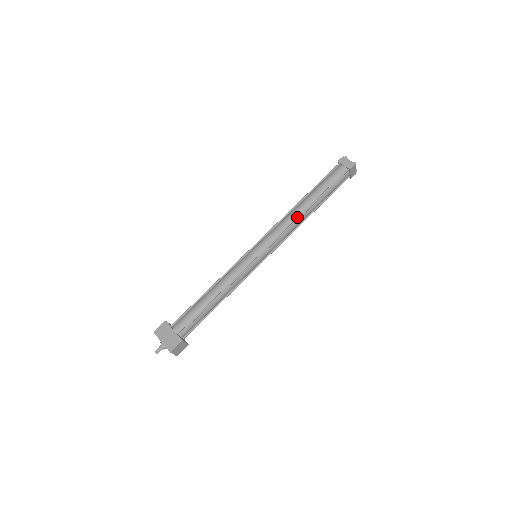
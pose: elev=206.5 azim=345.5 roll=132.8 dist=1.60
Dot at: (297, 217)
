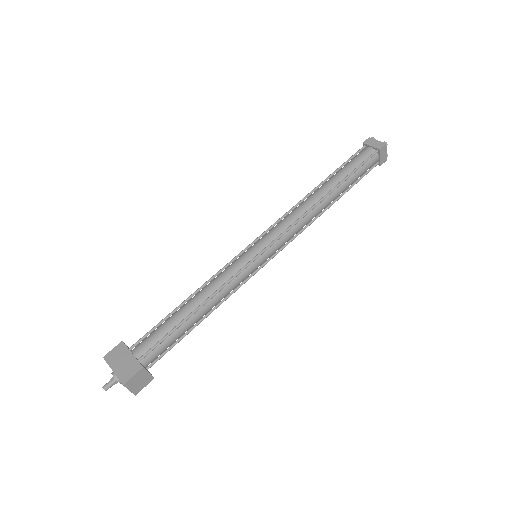
Dot at: (312, 206)
